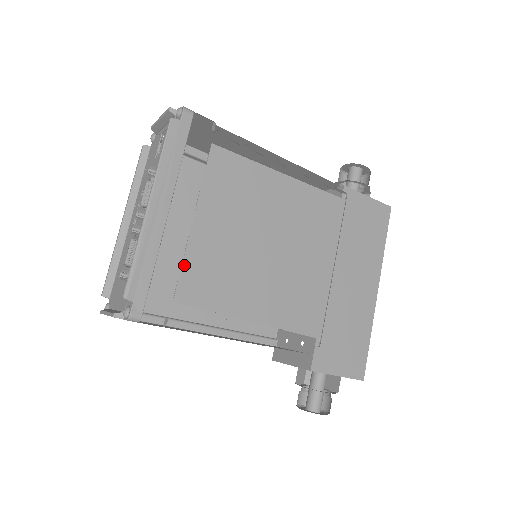
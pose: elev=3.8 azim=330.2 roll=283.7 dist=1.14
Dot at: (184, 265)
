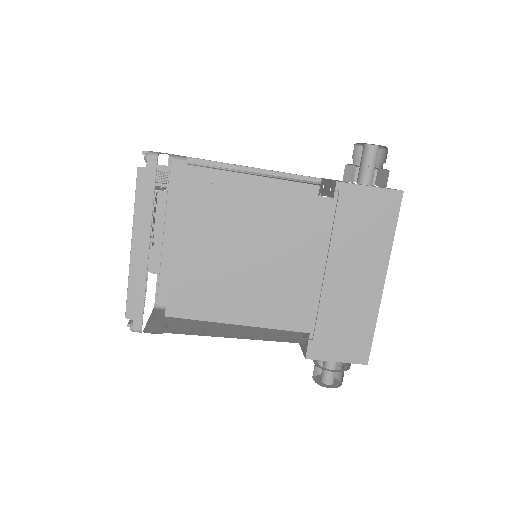
Dot at: (170, 288)
